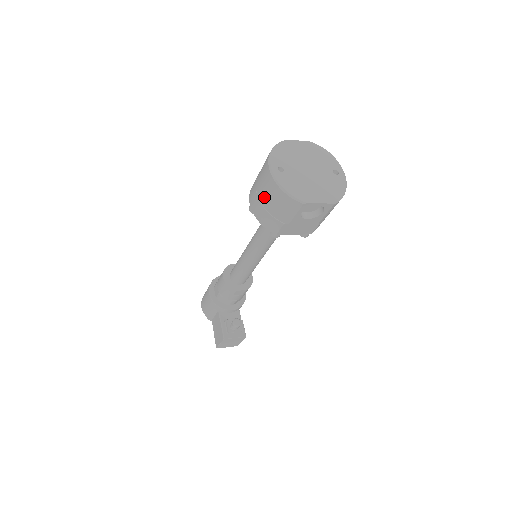
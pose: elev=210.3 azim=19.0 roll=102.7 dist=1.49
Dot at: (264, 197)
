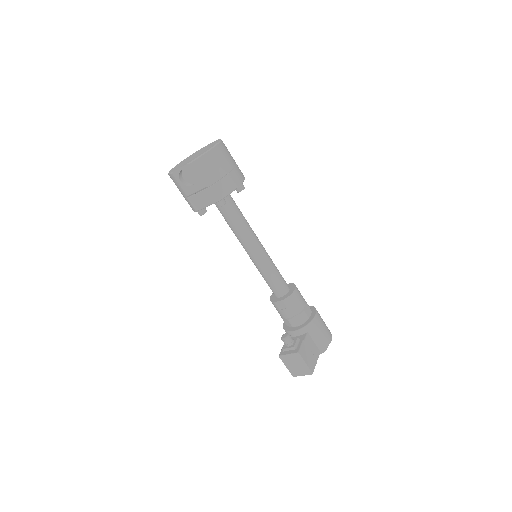
Dot at: occluded
